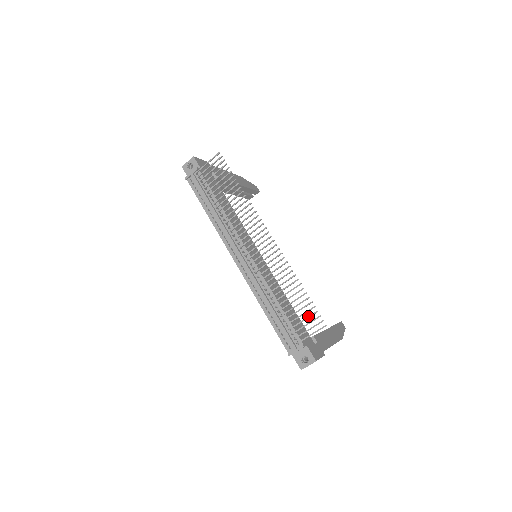
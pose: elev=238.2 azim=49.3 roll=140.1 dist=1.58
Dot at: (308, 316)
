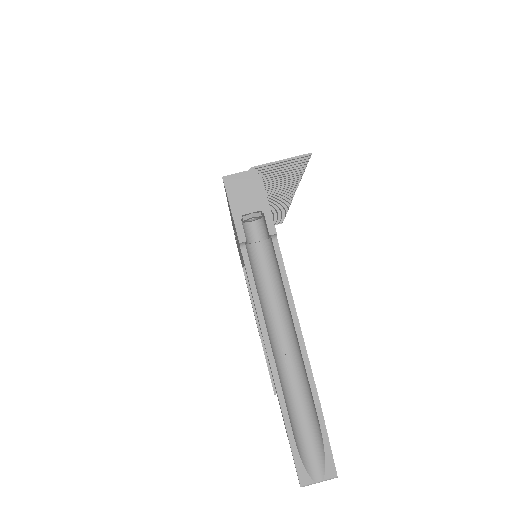
Dot at: (289, 166)
